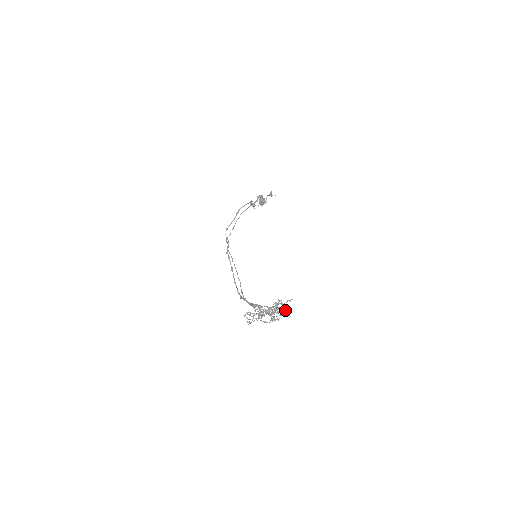
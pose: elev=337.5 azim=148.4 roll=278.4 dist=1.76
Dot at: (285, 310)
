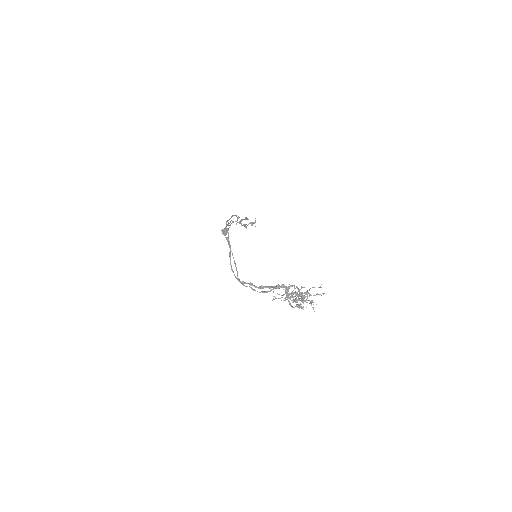
Dot at: occluded
